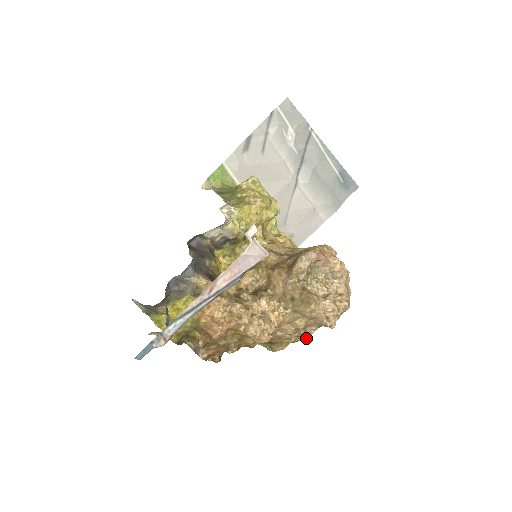
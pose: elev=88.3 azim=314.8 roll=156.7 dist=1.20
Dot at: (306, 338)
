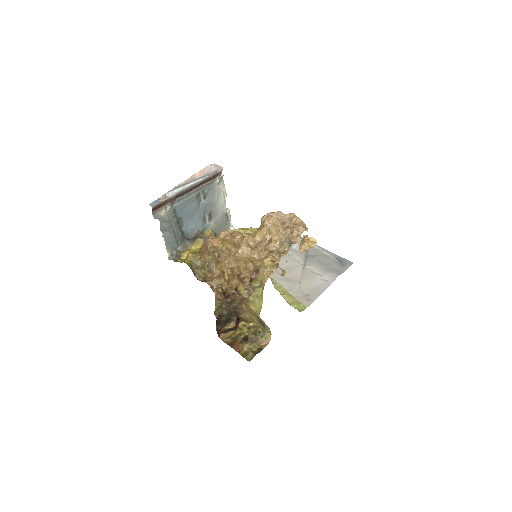
Dot at: (280, 258)
